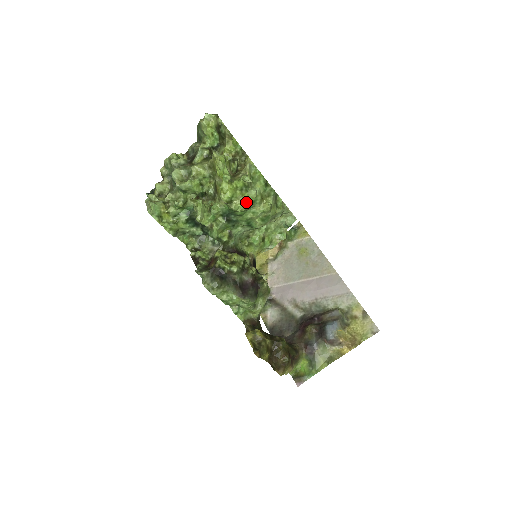
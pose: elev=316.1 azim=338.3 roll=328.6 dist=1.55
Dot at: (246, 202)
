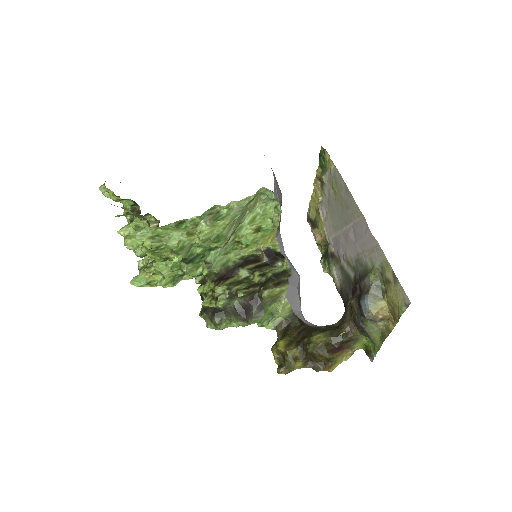
Dot at: (175, 254)
